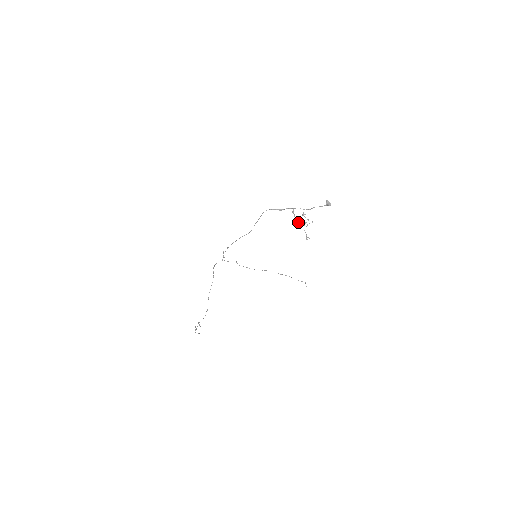
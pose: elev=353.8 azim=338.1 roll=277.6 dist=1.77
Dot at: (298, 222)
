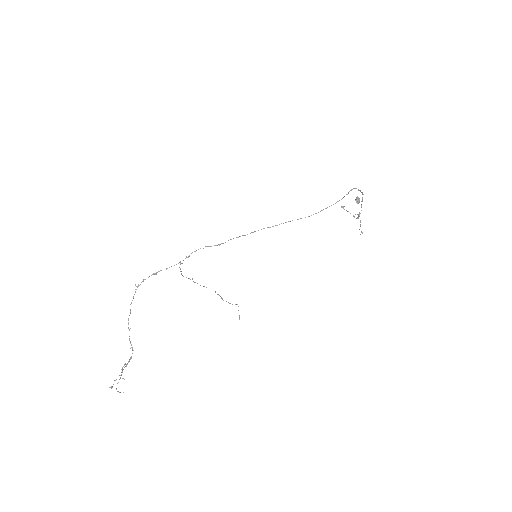
Dot at: (359, 212)
